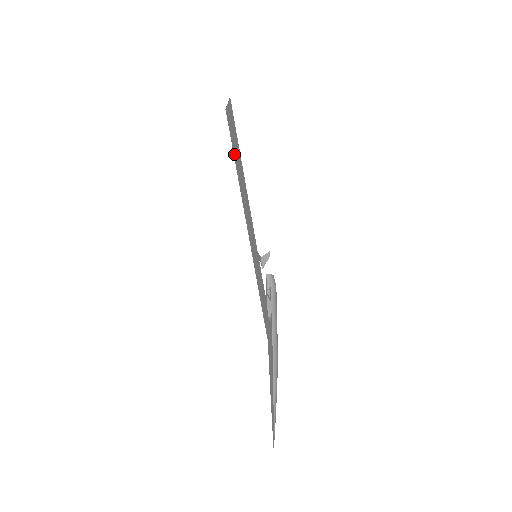
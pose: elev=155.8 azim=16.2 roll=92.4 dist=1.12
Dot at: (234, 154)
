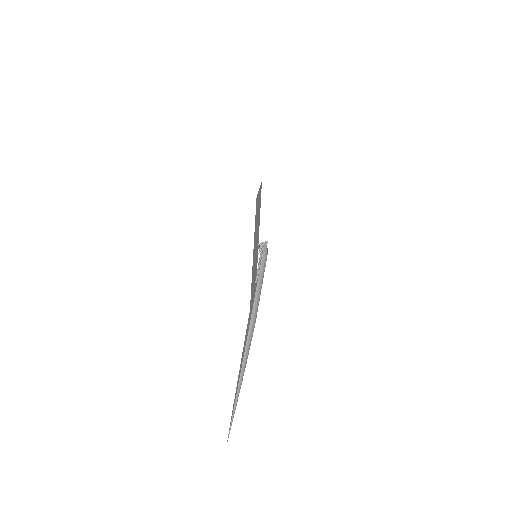
Dot at: (256, 213)
